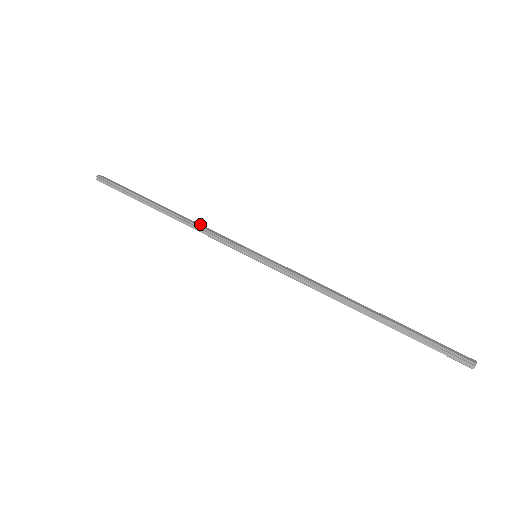
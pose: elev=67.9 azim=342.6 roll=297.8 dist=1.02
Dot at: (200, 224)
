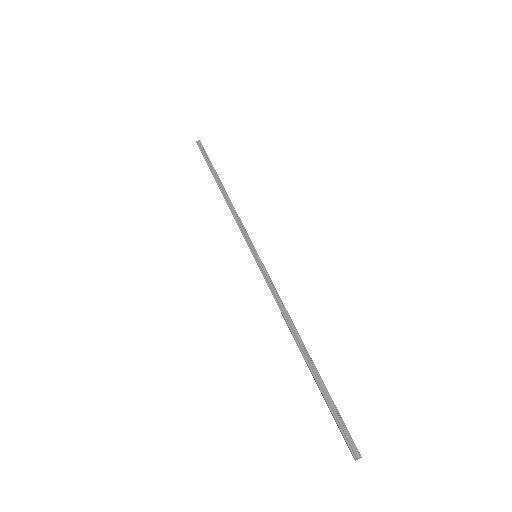
Dot at: occluded
